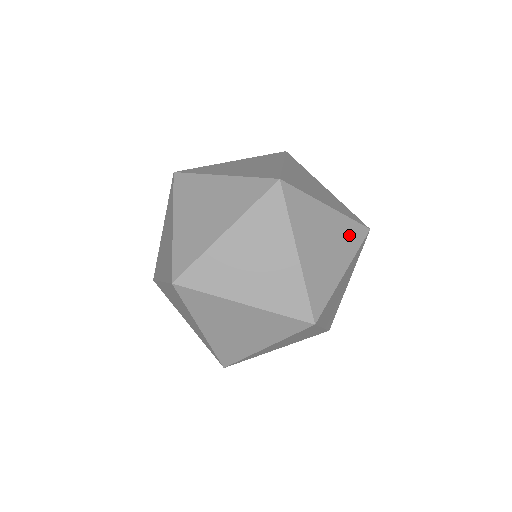
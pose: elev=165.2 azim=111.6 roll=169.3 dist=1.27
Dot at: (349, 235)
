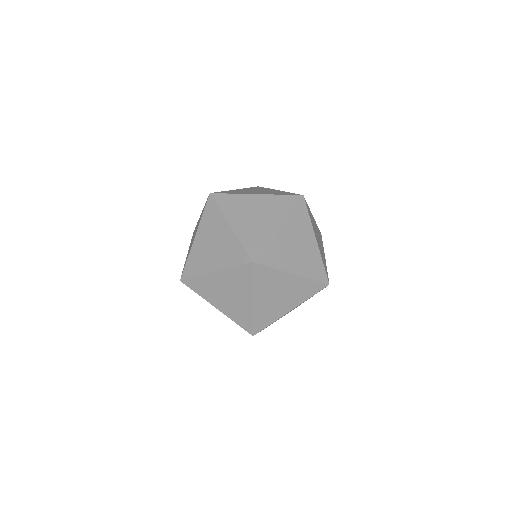
Dot at: occluded
